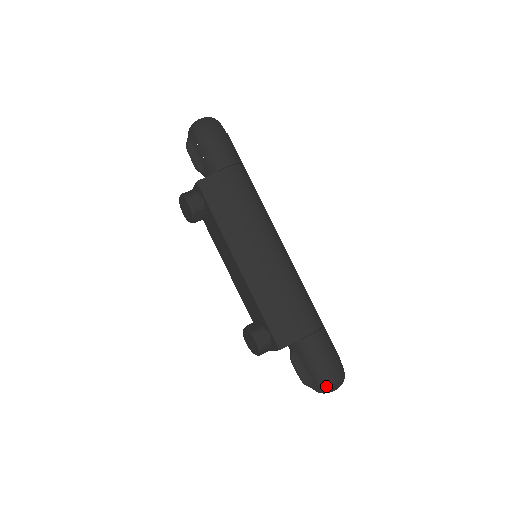
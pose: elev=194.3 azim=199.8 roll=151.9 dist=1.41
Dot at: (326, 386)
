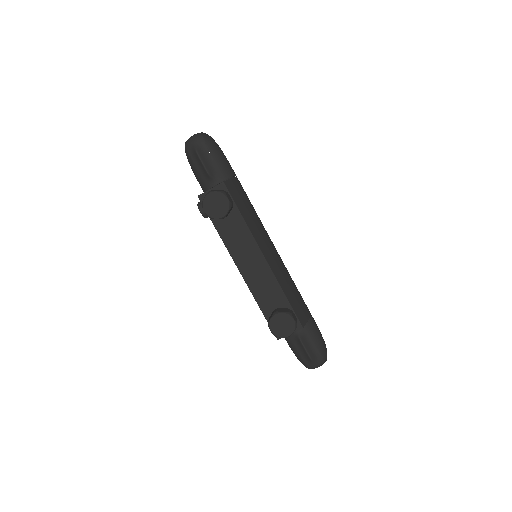
Dot at: (325, 357)
